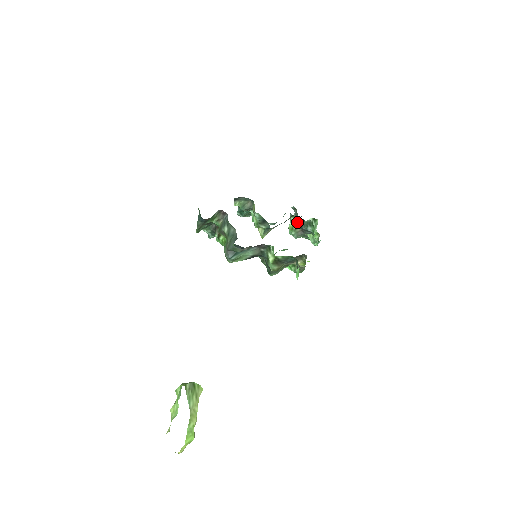
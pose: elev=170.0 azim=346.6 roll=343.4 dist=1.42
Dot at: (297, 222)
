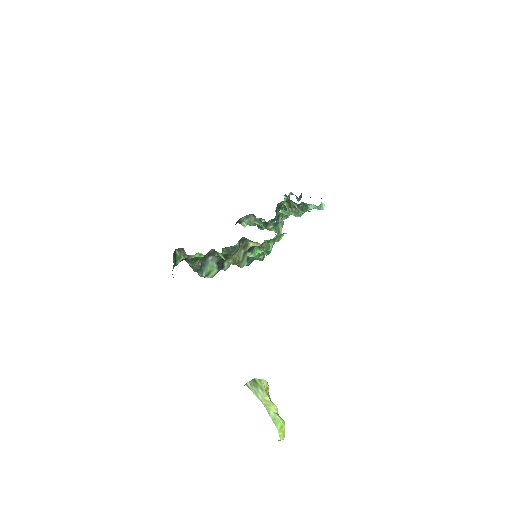
Dot at: (288, 205)
